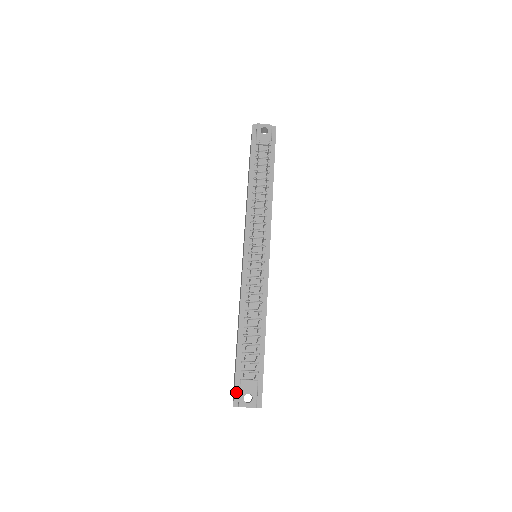
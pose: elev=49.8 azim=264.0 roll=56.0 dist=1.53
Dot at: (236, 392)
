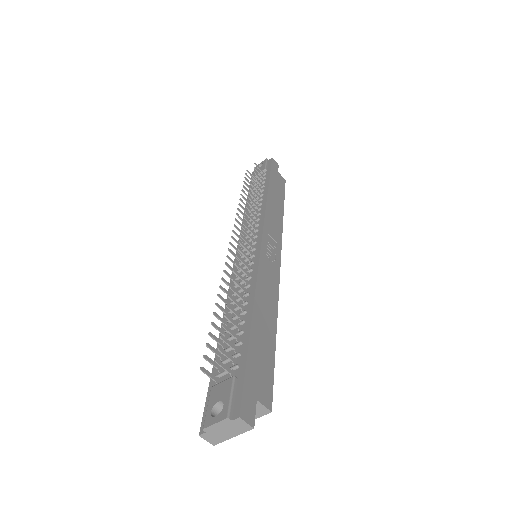
Dot at: (206, 411)
